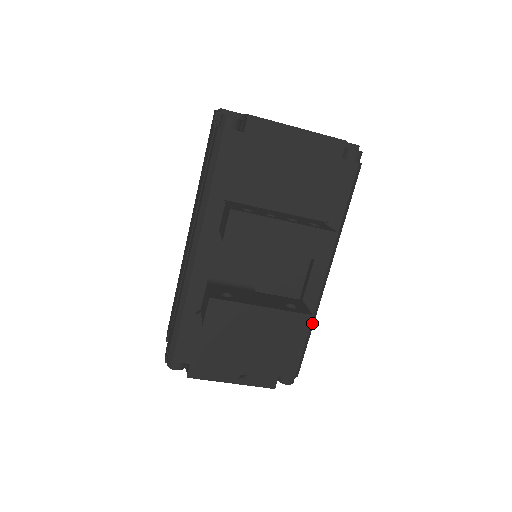
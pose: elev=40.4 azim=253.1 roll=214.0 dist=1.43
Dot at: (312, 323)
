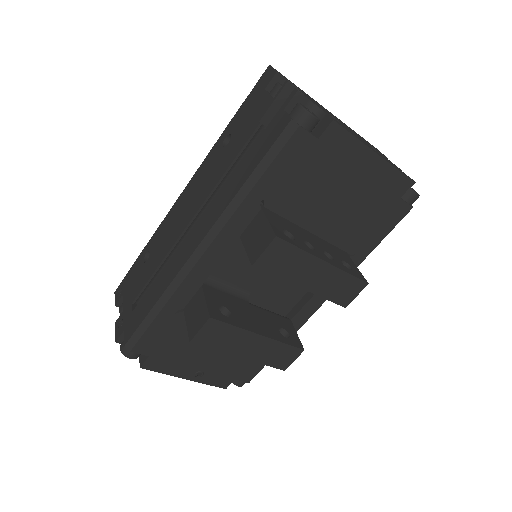
Dot at: occluded
